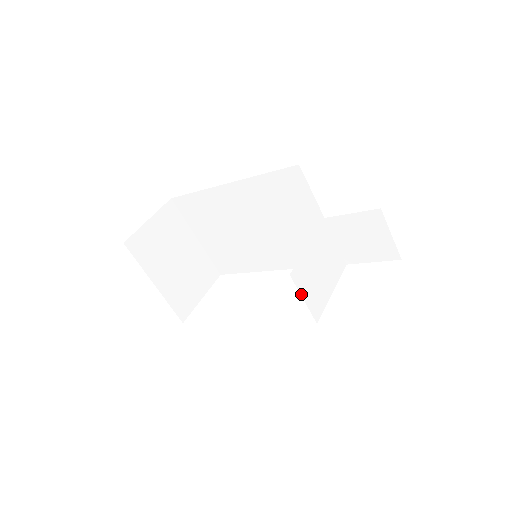
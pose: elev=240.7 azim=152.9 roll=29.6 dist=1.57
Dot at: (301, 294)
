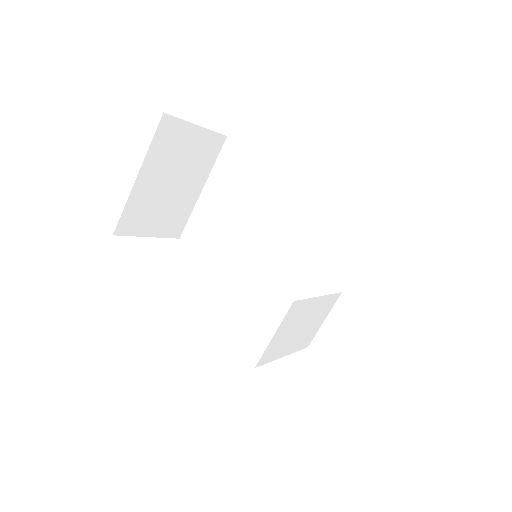
Dot at: (279, 328)
